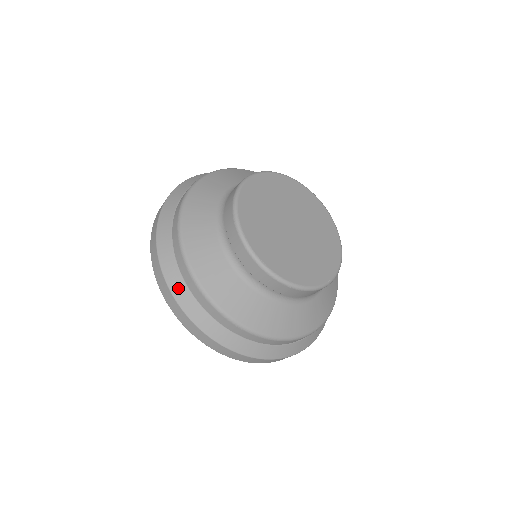
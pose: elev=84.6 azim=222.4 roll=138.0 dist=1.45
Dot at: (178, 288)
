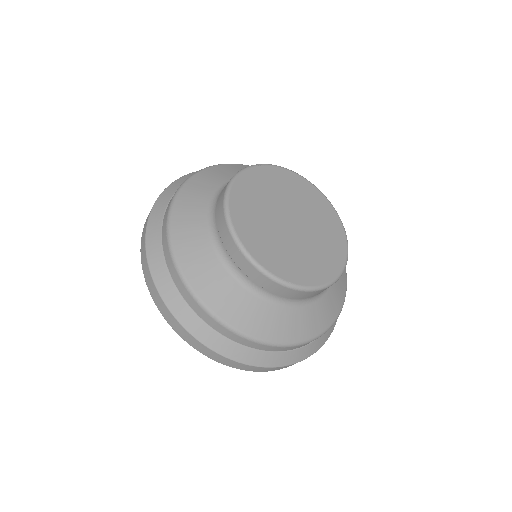
Dot at: (206, 336)
